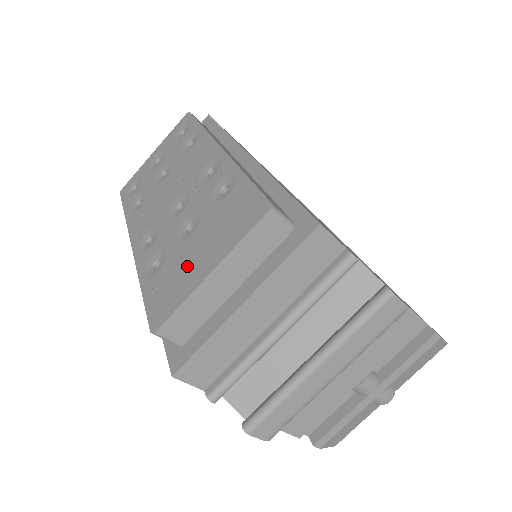
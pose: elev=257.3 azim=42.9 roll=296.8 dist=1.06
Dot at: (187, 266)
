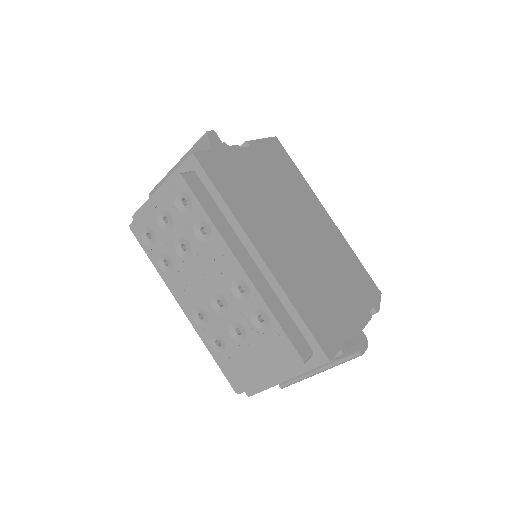
Dot at: (248, 365)
